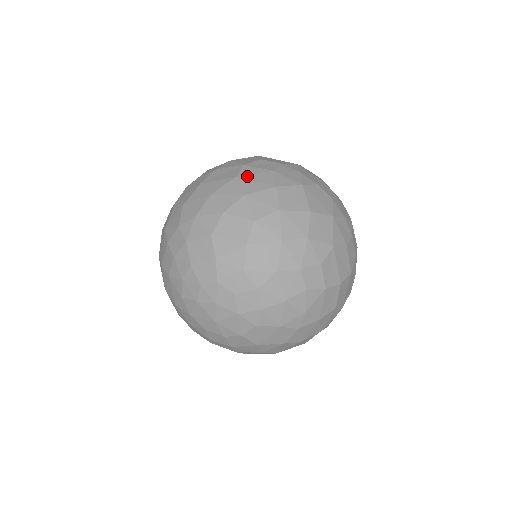
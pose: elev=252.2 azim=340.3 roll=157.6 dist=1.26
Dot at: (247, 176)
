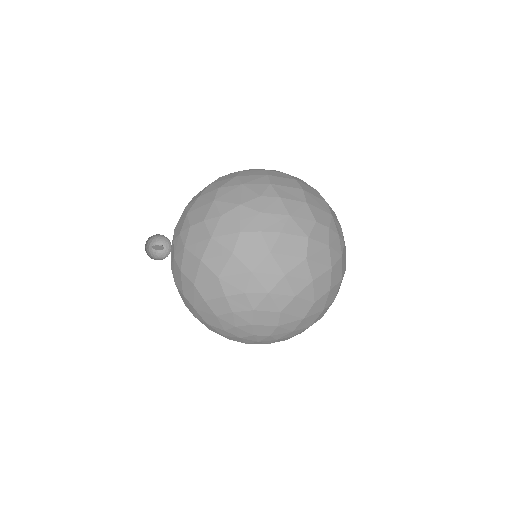
Dot at: (314, 256)
